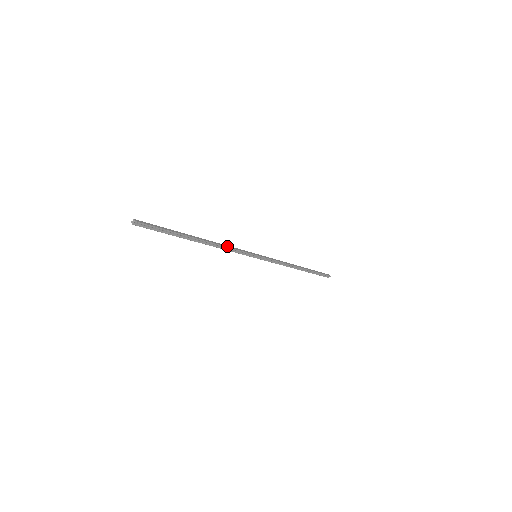
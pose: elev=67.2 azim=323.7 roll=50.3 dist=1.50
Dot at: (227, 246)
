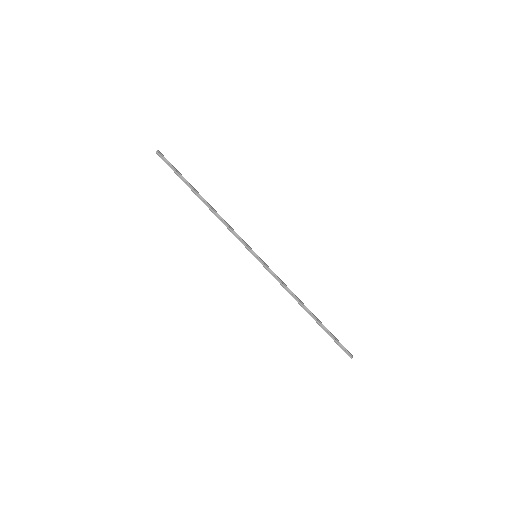
Dot at: occluded
